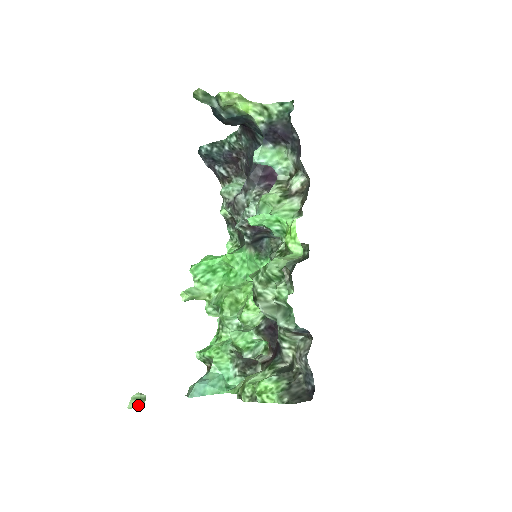
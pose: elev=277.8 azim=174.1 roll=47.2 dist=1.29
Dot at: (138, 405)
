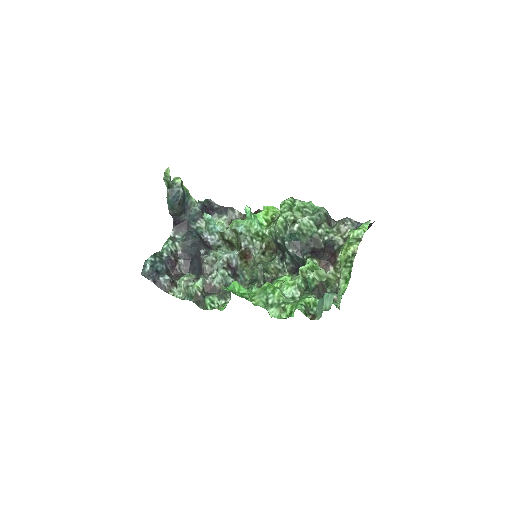
Dot at: (324, 274)
